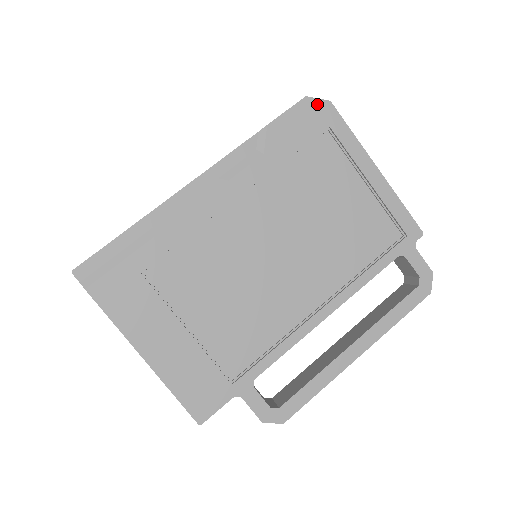
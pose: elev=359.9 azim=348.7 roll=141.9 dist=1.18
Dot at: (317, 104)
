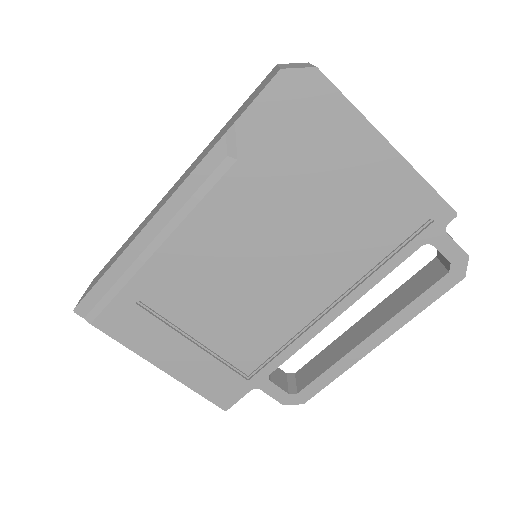
Dot at: (298, 76)
